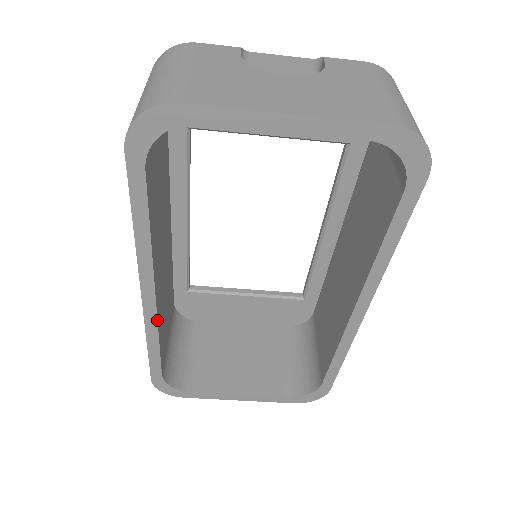
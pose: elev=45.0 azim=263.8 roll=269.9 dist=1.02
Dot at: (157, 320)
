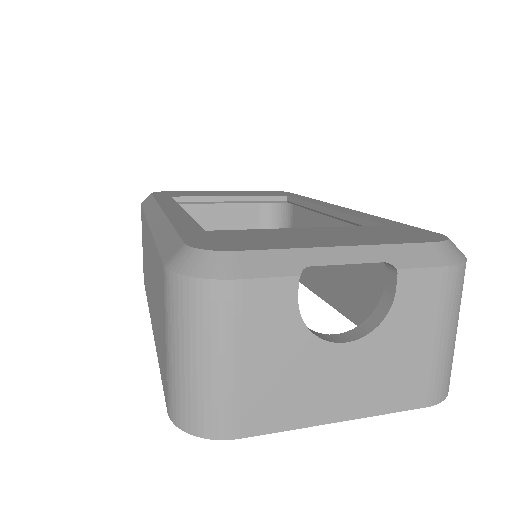
Dot at: occluded
